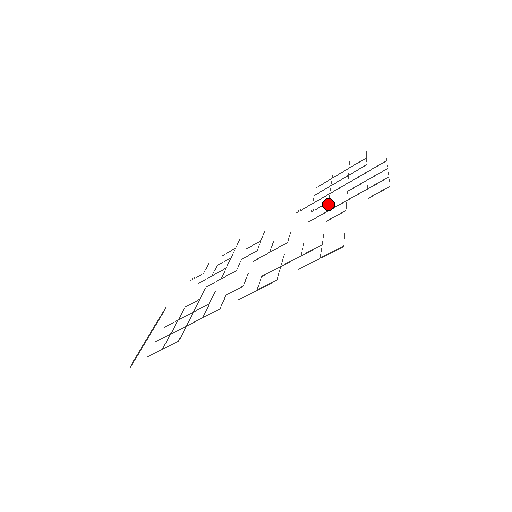
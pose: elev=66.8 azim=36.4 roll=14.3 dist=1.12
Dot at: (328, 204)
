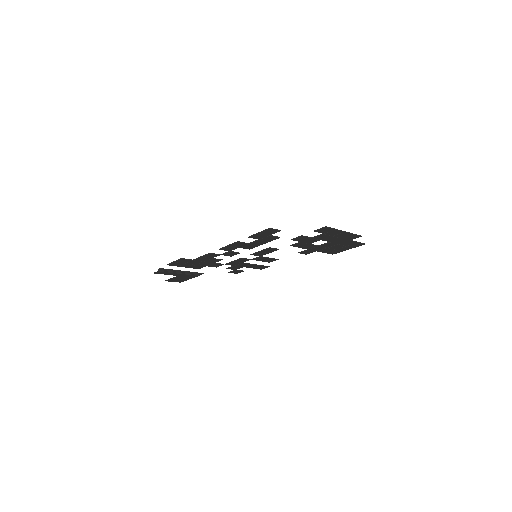
Dot at: (307, 243)
